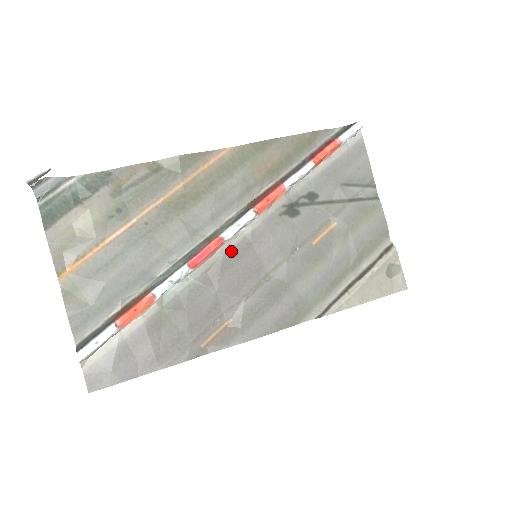
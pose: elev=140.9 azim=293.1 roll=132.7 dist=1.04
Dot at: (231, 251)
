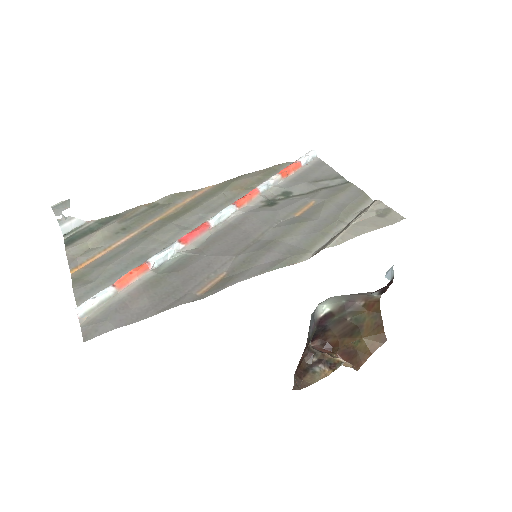
Dot at: (219, 232)
